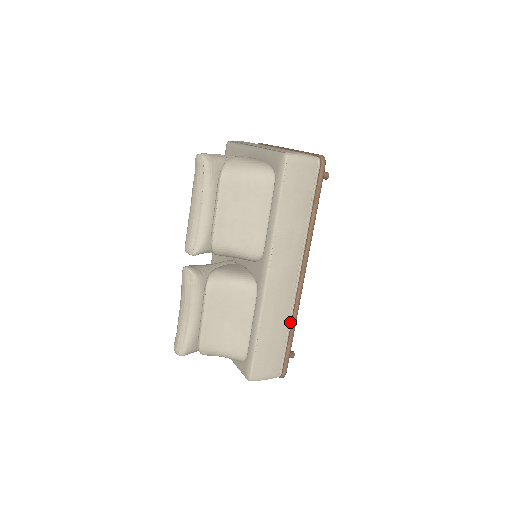
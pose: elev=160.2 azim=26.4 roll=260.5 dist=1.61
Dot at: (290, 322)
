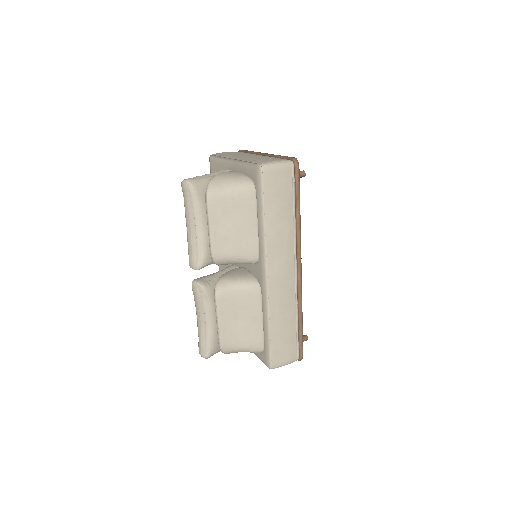
Dot at: (297, 311)
